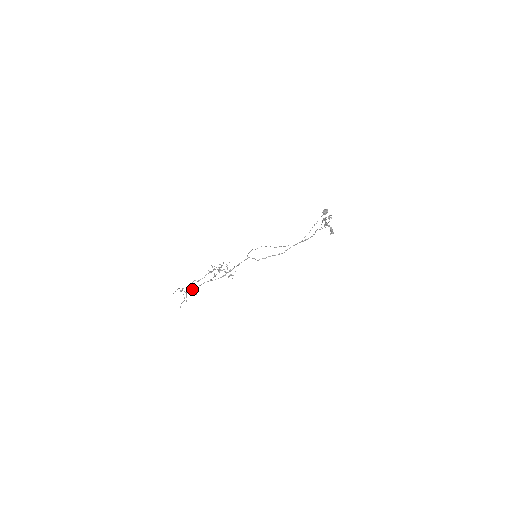
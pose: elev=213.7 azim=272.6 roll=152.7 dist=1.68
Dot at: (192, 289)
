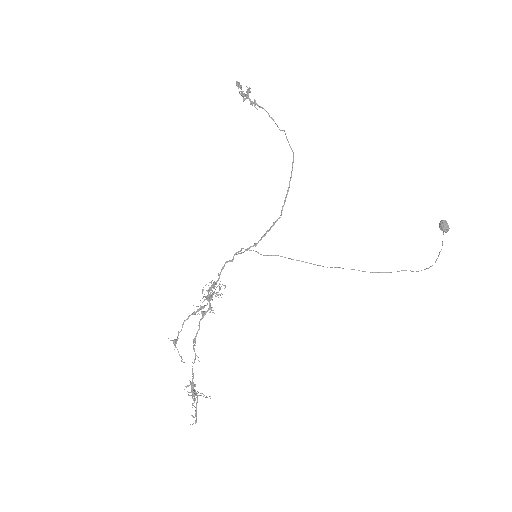
Dot at: (173, 341)
